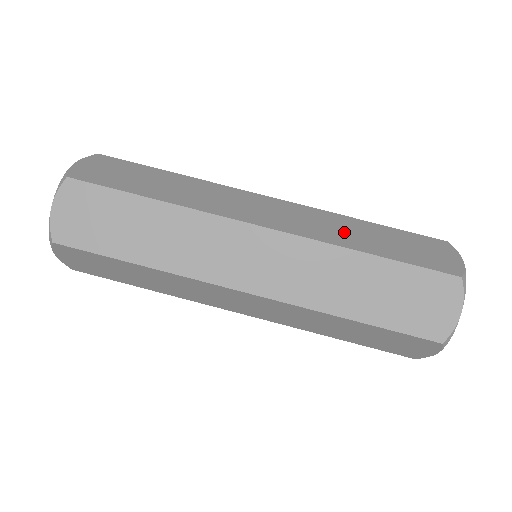
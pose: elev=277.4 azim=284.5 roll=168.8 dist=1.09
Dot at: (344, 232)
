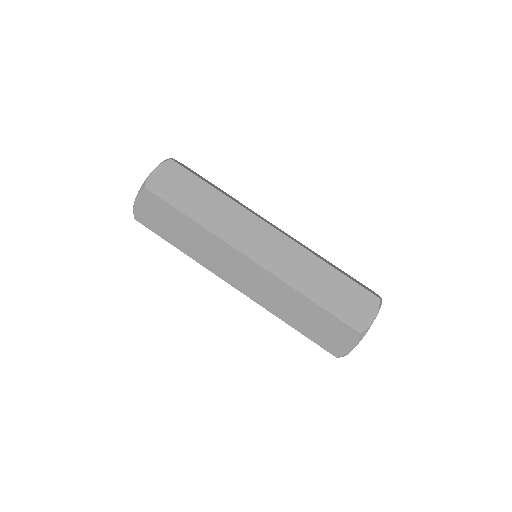
Dot at: (317, 255)
